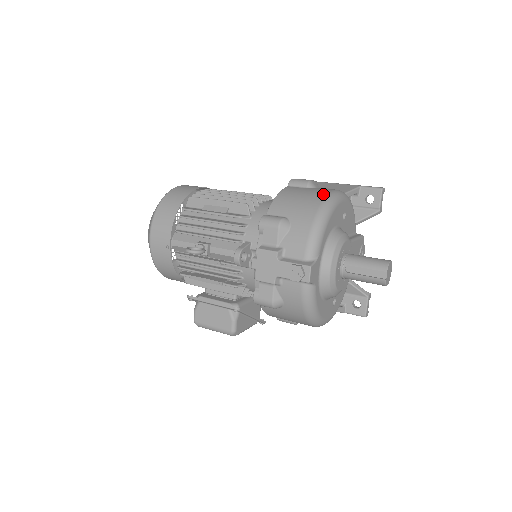
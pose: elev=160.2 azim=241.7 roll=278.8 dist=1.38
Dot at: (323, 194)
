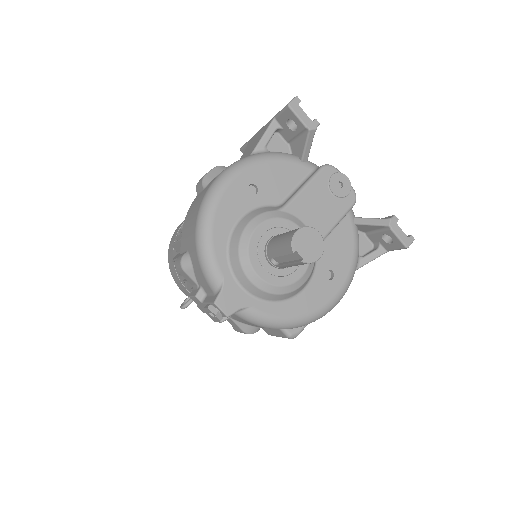
Dot at: (202, 198)
